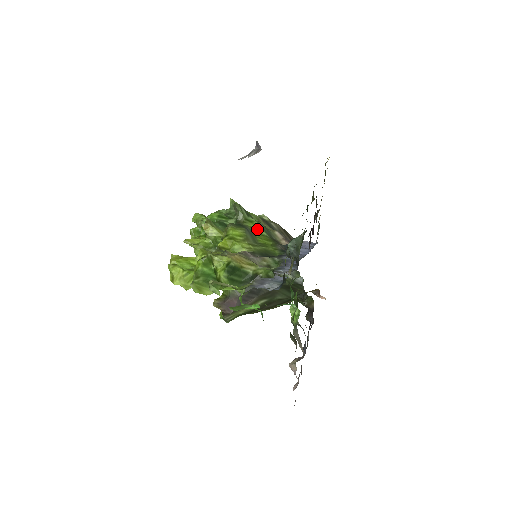
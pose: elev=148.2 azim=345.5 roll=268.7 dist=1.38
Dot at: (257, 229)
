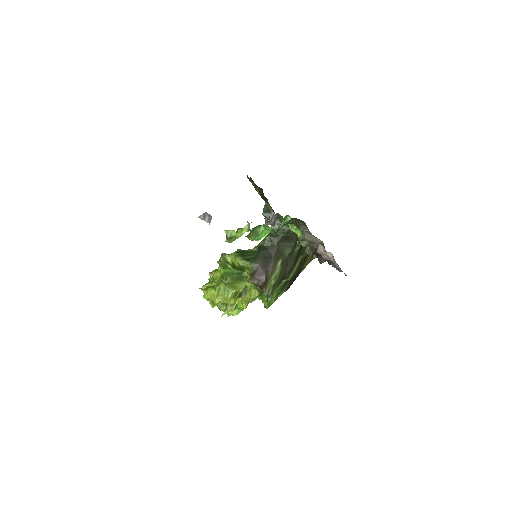
Dot at: occluded
